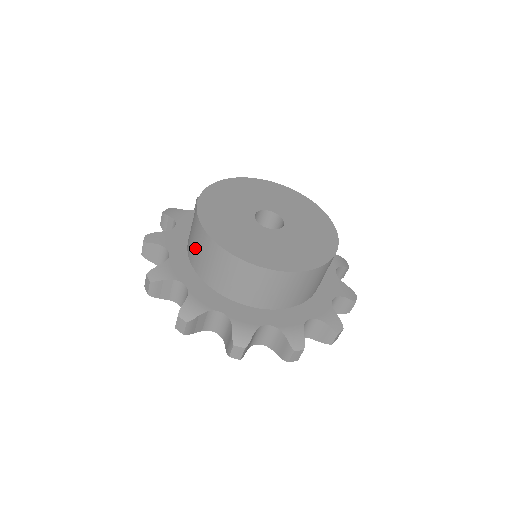
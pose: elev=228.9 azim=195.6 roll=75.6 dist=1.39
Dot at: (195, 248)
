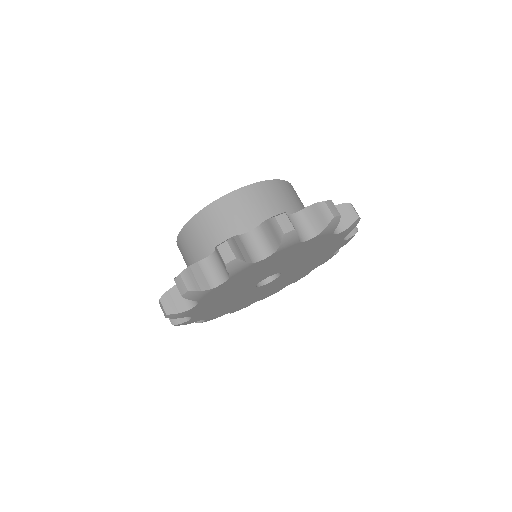
Dot at: occluded
